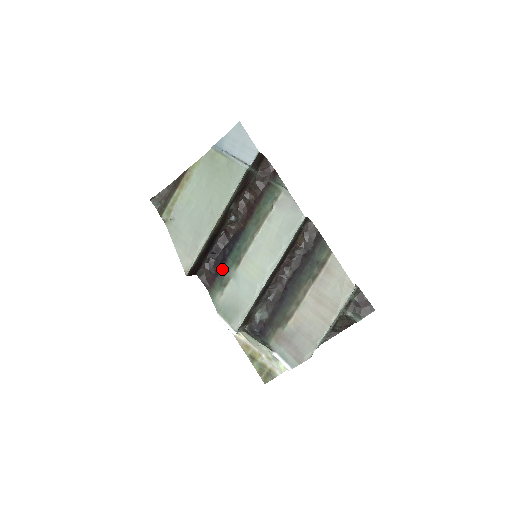
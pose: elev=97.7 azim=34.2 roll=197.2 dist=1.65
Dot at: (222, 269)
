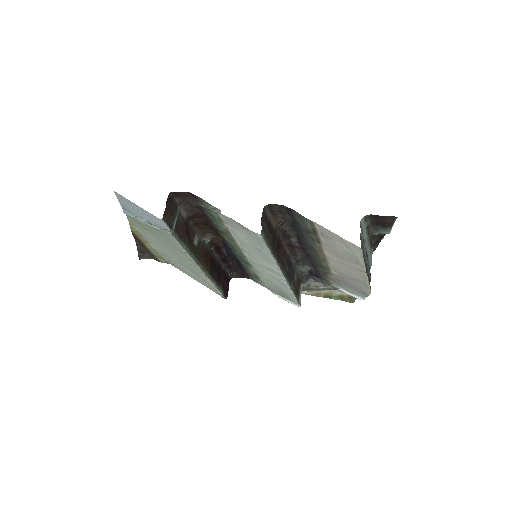
Dot at: (243, 266)
